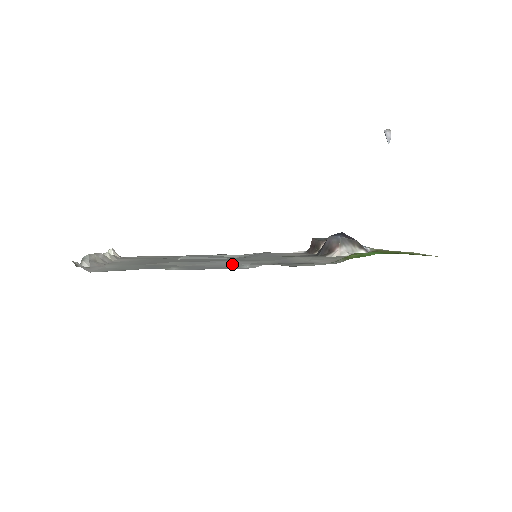
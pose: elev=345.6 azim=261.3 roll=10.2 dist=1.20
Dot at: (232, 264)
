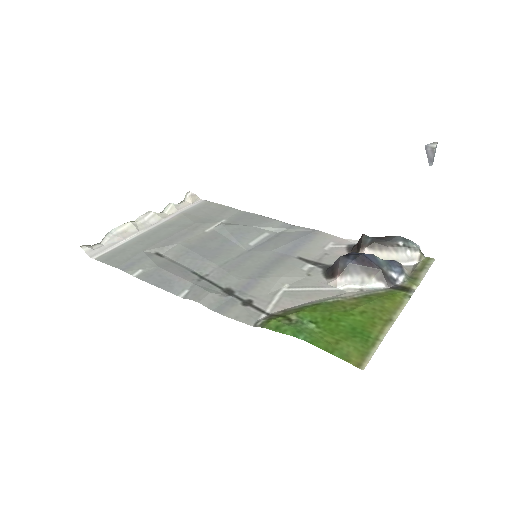
Dot at: (186, 280)
